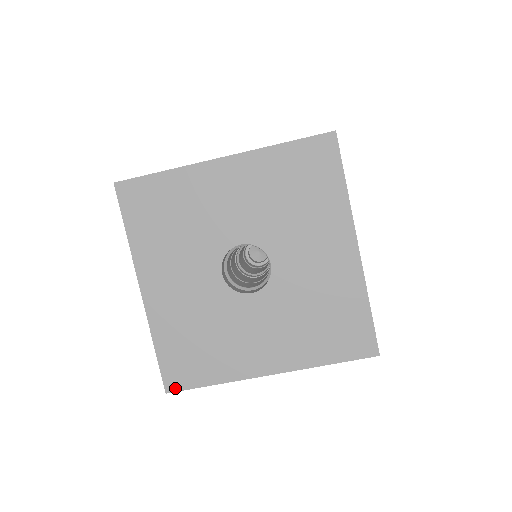
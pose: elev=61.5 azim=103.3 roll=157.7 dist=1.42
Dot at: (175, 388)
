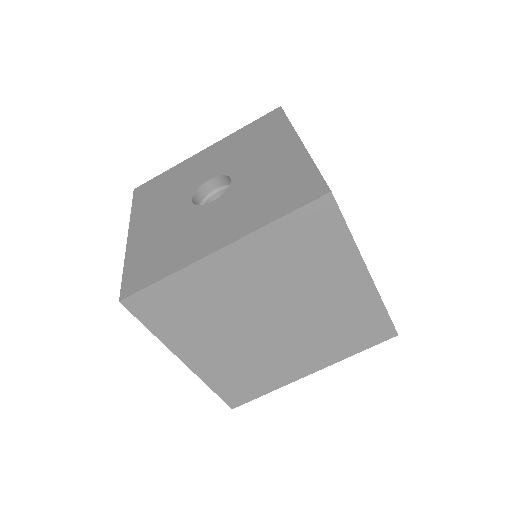
Dot at: (129, 293)
